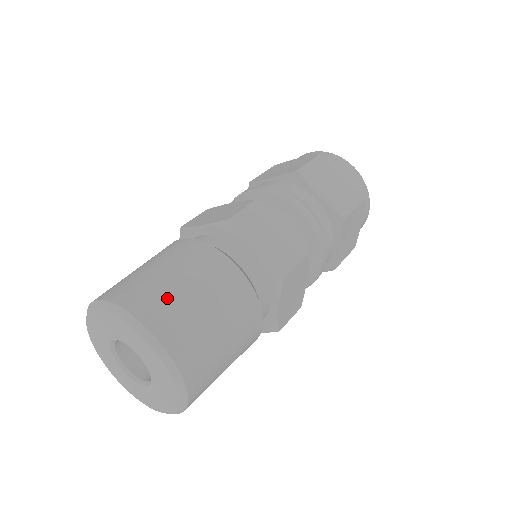
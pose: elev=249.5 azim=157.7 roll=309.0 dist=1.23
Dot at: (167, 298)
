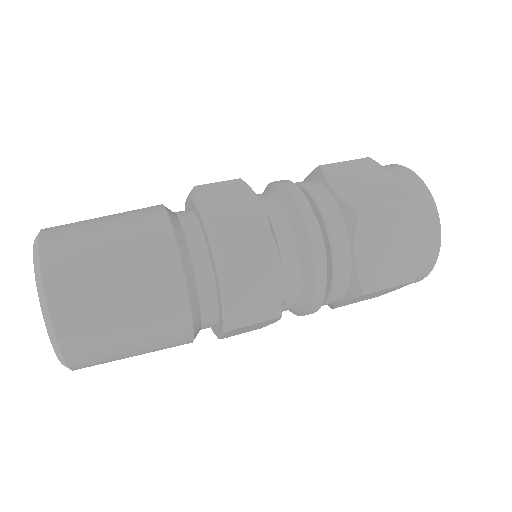
Dot at: (90, 296)
